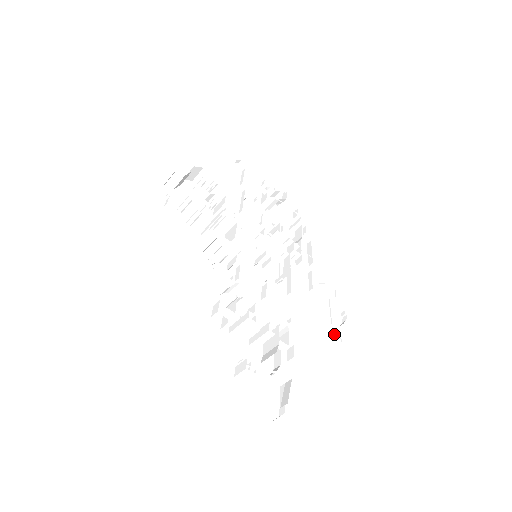
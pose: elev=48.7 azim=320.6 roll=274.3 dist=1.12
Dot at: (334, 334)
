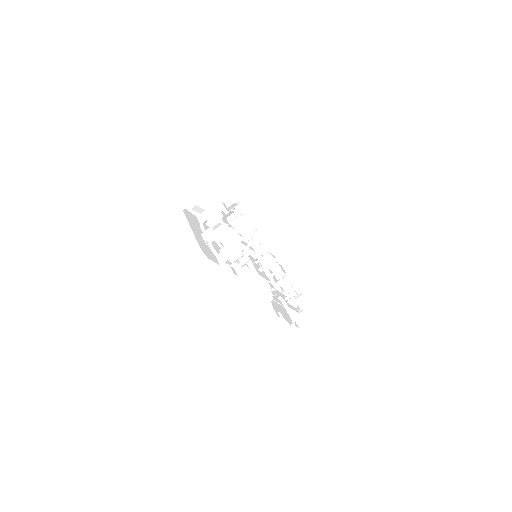
Dot at: (276, 312)
